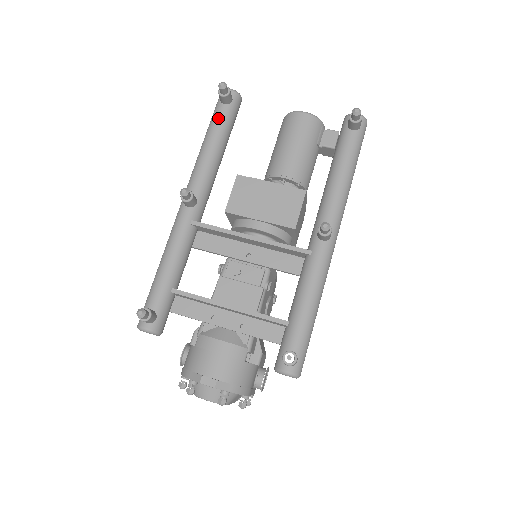
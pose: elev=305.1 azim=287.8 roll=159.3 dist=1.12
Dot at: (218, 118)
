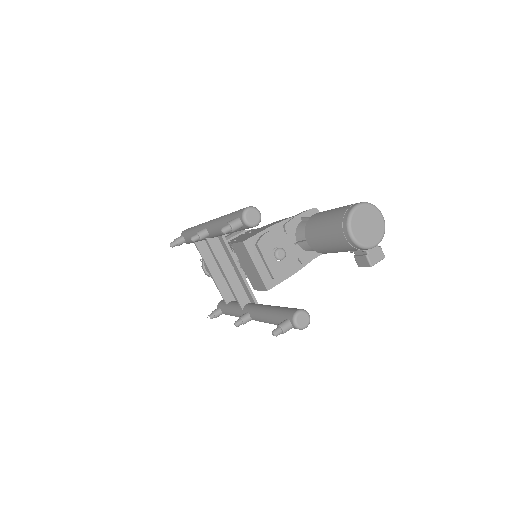
Dot at: occluded
